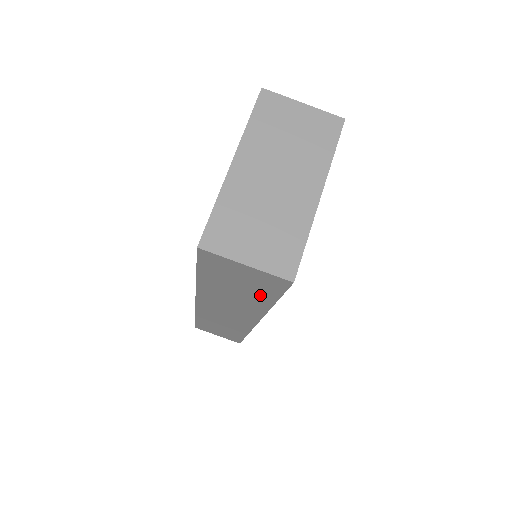
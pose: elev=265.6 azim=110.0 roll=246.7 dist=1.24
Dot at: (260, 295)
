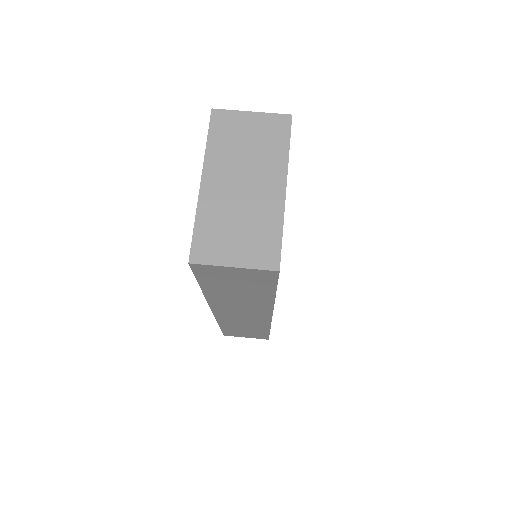
Dot at: (260, 290)
